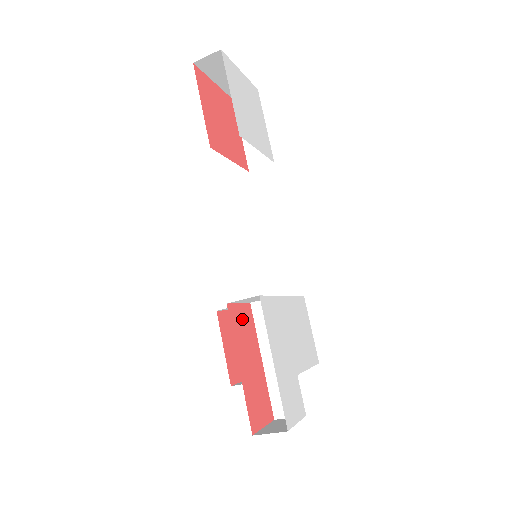
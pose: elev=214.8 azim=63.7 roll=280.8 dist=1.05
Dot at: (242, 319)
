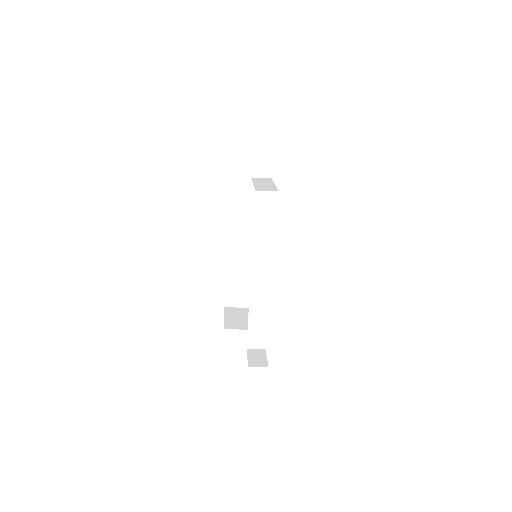
Dot at: occluded
